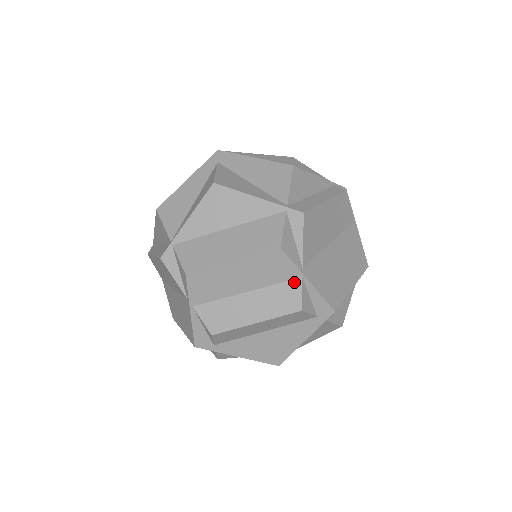
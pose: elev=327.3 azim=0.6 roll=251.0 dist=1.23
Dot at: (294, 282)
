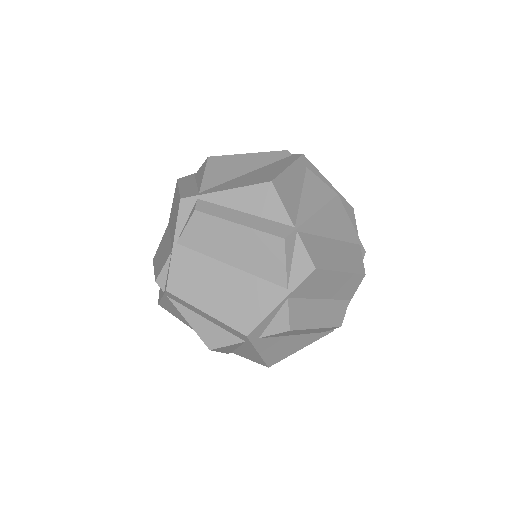
Dot at: (345, 302)
